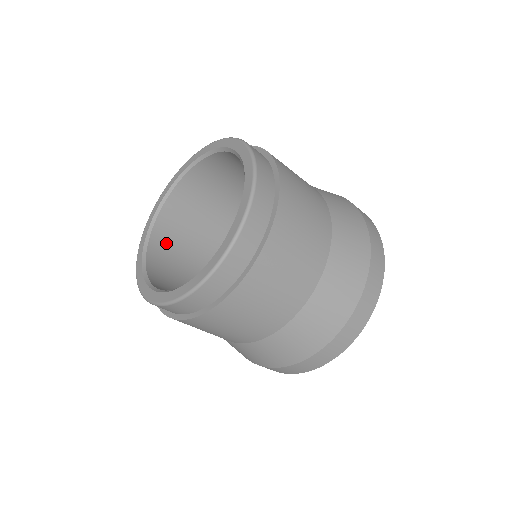
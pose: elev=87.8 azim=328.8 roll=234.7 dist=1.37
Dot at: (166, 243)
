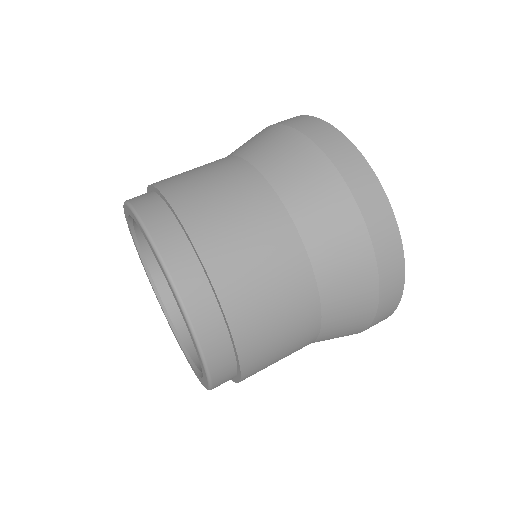
Dot at: occluded
